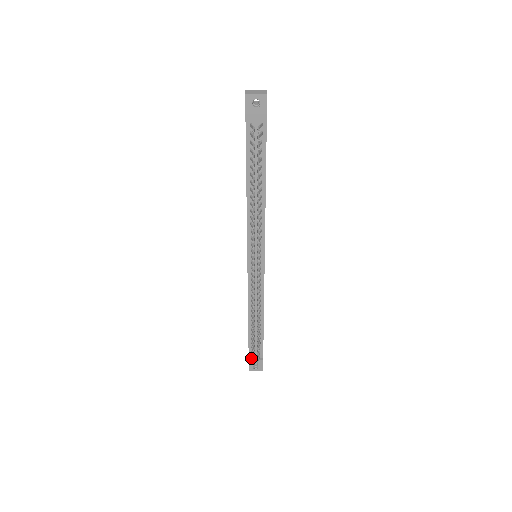
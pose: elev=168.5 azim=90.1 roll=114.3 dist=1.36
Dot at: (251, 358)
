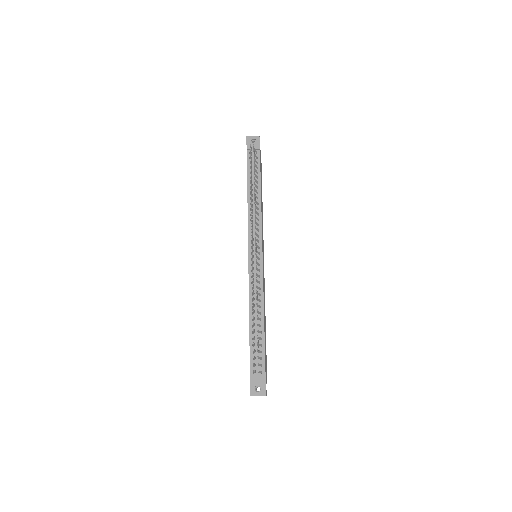
Dot at: (252, 377)
